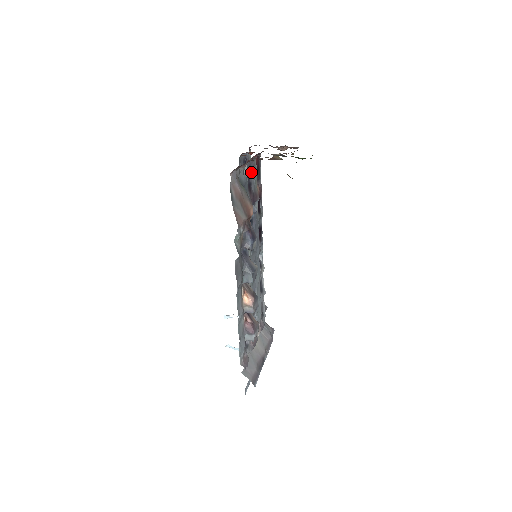
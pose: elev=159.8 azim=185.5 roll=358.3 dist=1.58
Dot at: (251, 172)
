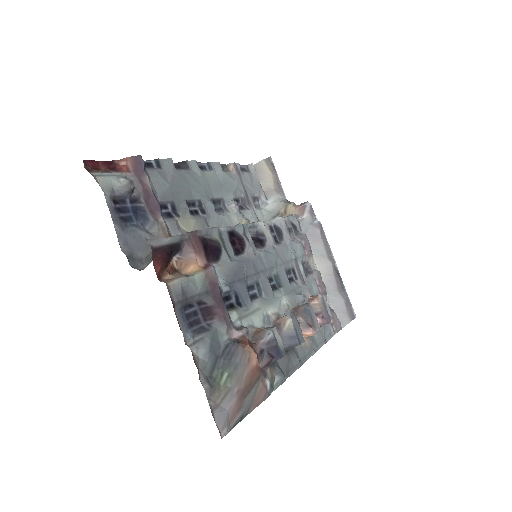
Dot at: (186, 303)
